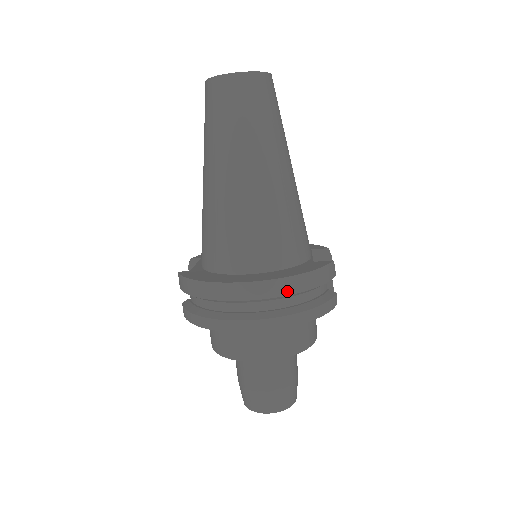
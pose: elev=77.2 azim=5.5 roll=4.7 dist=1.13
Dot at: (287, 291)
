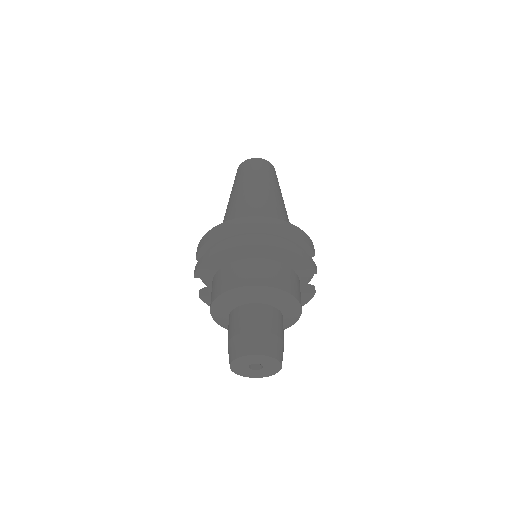
Dot at: (279, 227)
